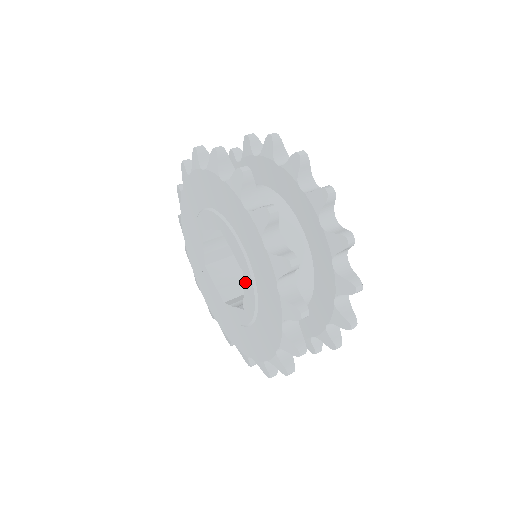
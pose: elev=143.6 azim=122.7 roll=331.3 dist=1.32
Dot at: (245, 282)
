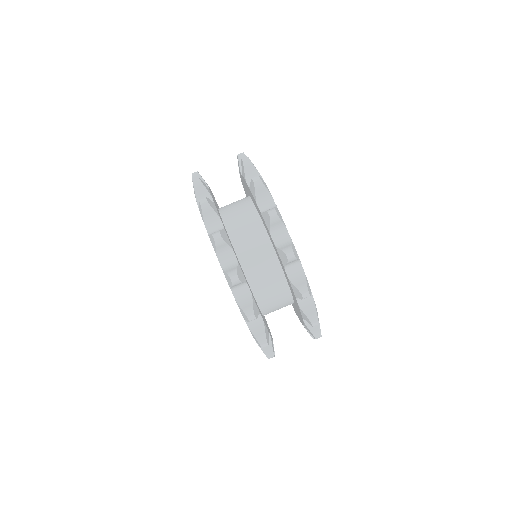
Dot at: occluded
